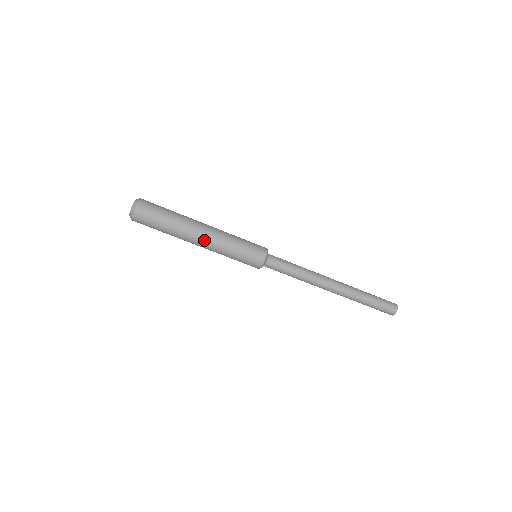
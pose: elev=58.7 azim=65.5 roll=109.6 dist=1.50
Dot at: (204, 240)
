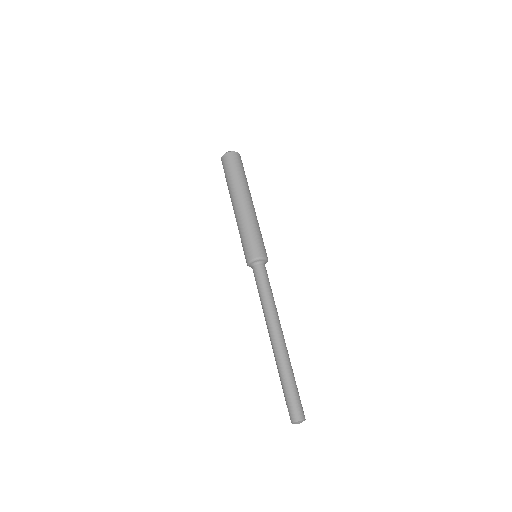
Dot at: (238, 207)
